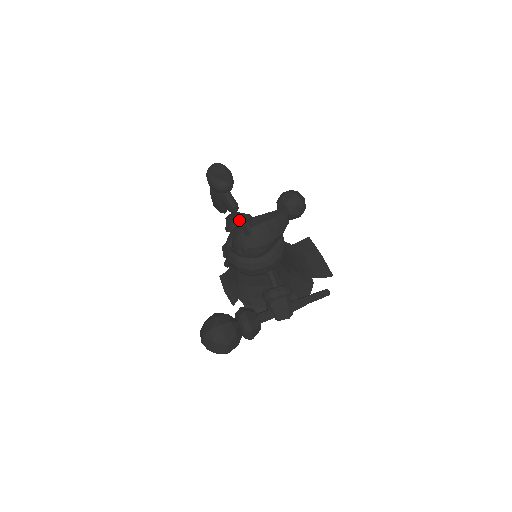
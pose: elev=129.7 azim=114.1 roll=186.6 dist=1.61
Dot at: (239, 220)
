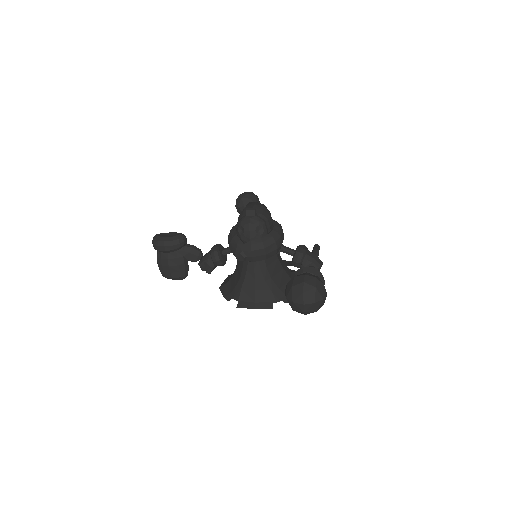
Dot at: (218, 247)
